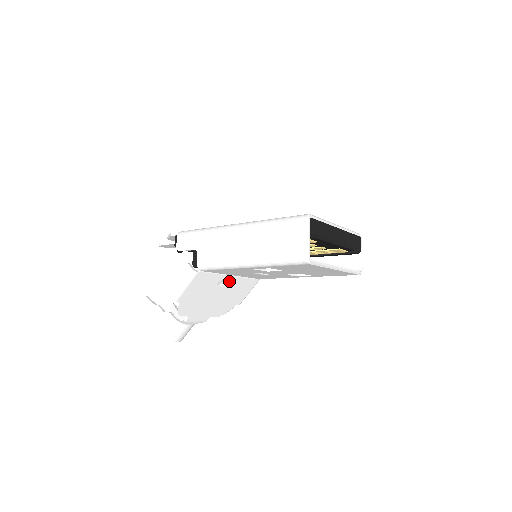
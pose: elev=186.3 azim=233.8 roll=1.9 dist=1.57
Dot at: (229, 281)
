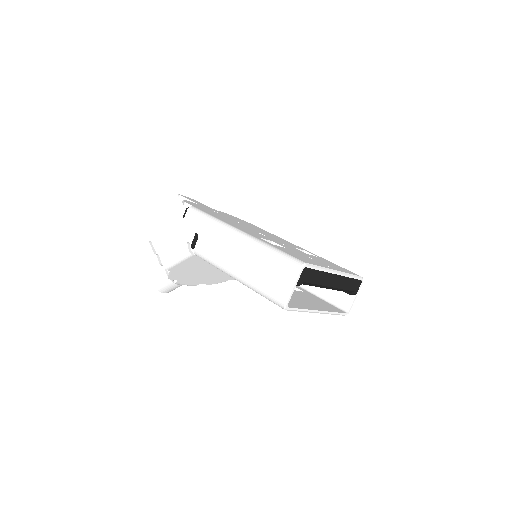
Dot at: occluded
